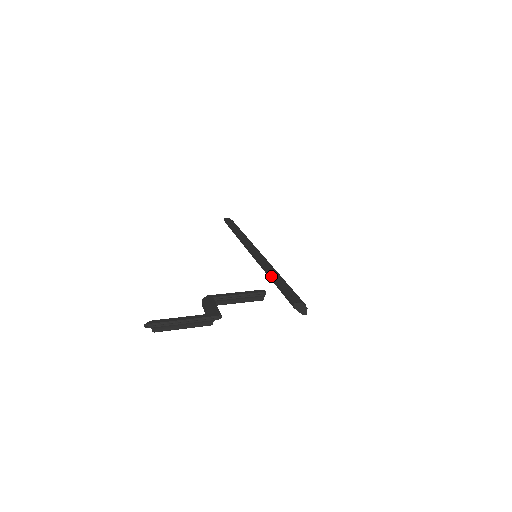
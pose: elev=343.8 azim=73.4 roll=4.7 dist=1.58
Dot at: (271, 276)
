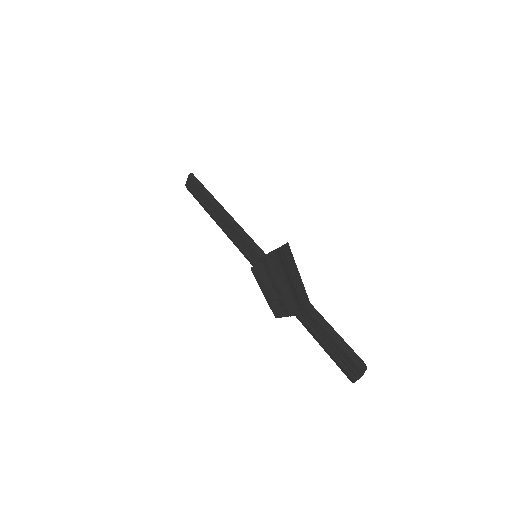
Dot at: occluded
